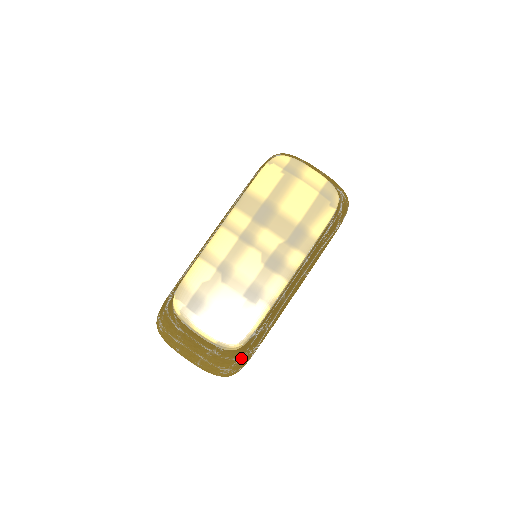
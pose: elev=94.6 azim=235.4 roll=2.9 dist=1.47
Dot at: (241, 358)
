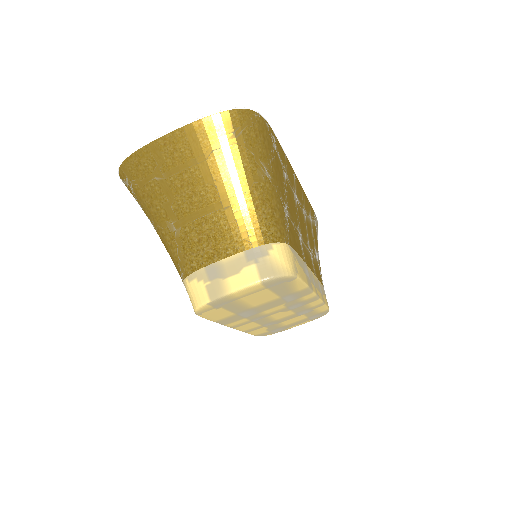
Dot at: occluded
